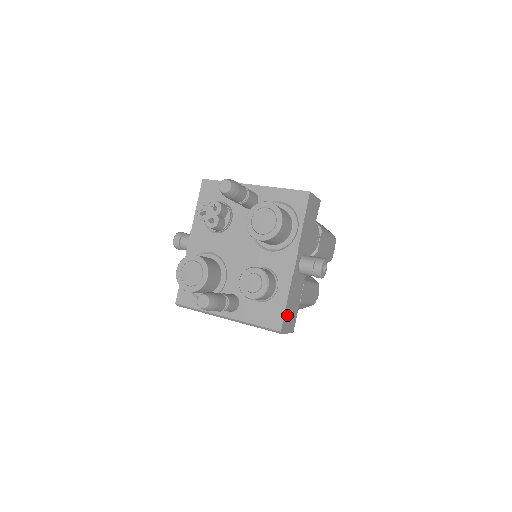
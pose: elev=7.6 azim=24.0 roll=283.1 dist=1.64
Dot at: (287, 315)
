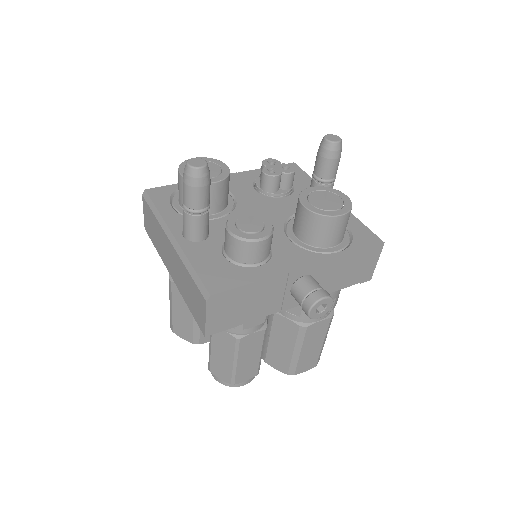
Dot at: (233, 298)
